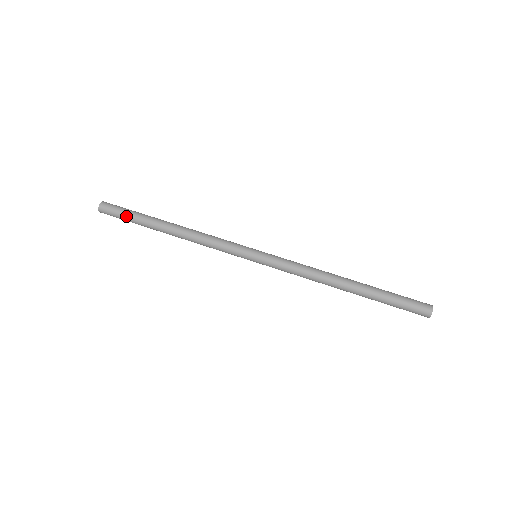
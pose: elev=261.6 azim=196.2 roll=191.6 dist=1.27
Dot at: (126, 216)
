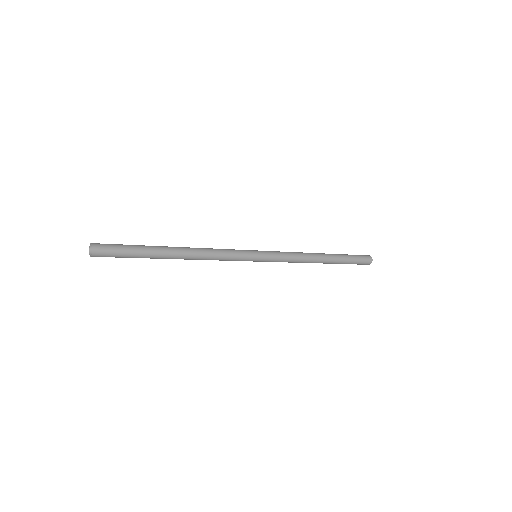
Dot at: (128, 257)
